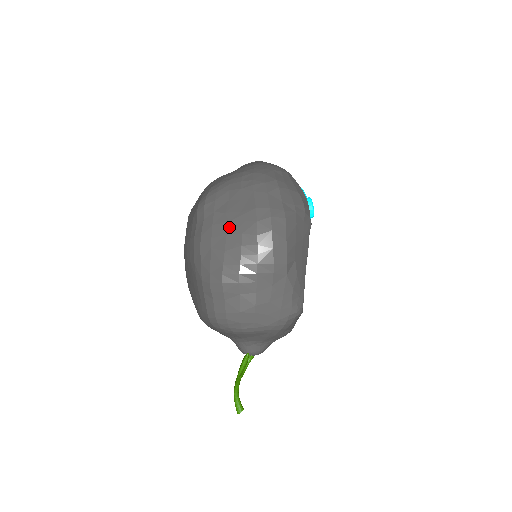
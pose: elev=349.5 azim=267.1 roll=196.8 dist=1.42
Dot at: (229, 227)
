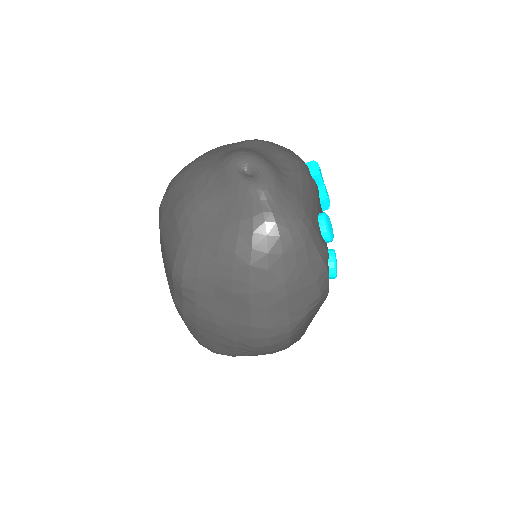
Dot at: (217, 329)
